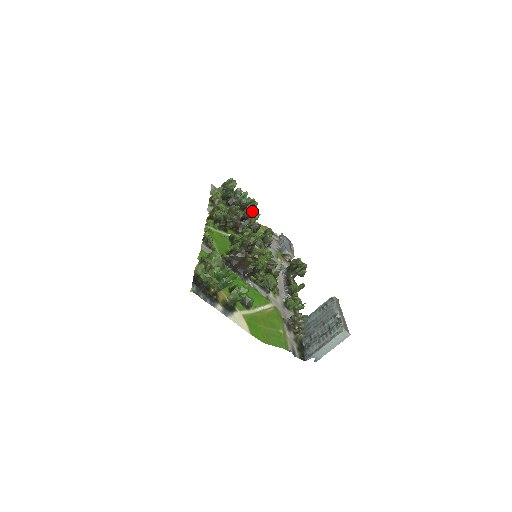
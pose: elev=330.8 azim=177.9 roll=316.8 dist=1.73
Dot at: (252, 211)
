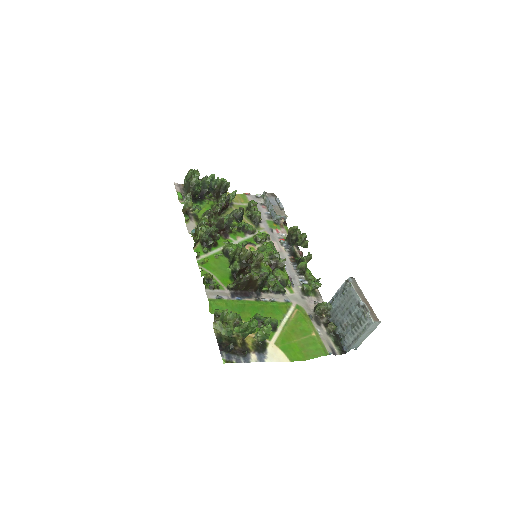
Dot at: (228, 195)
